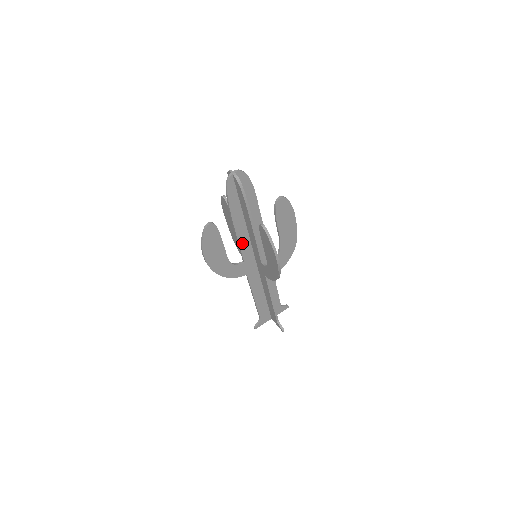
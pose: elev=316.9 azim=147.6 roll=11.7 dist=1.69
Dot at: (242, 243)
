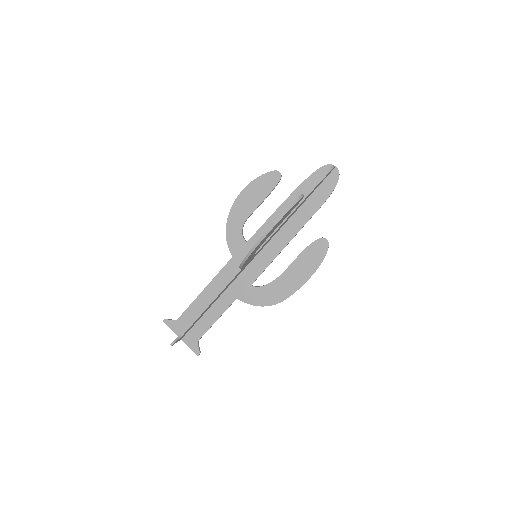
Dot at: (268, 225)
